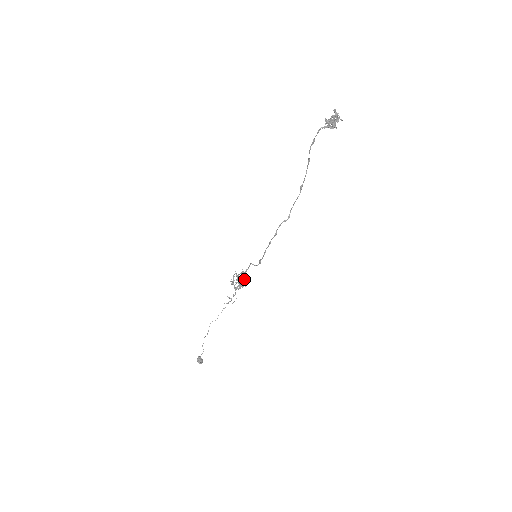
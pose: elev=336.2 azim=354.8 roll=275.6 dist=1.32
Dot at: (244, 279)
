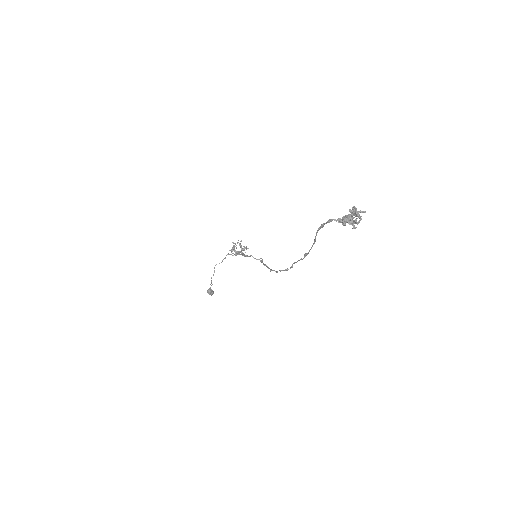
Dot at: (245, 247)
